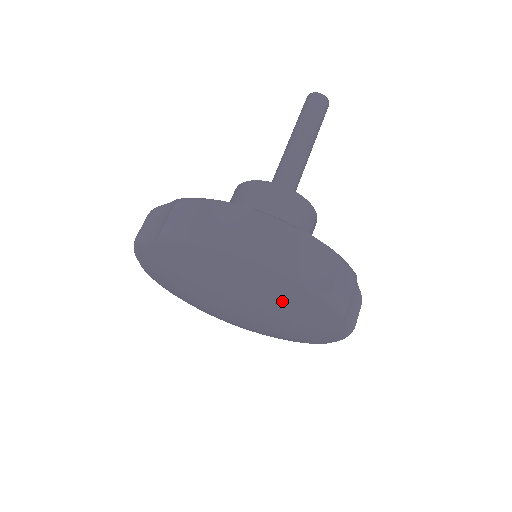
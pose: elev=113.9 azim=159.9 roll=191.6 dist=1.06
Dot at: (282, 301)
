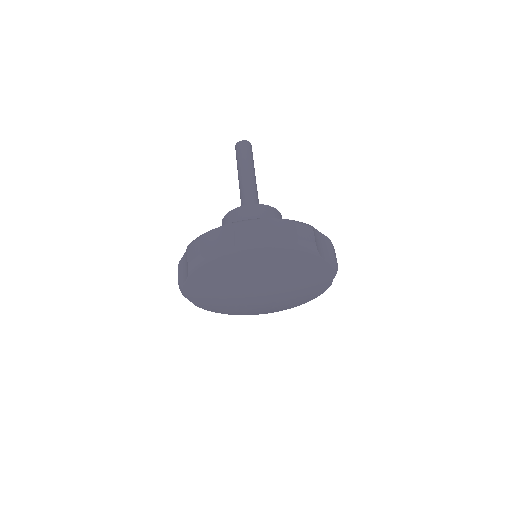
Dot at: (277, 265)
